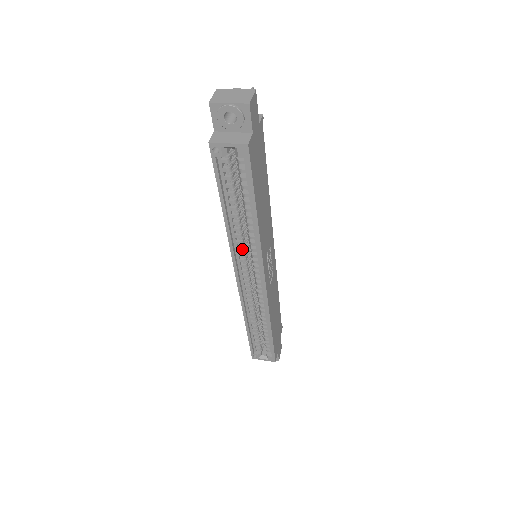
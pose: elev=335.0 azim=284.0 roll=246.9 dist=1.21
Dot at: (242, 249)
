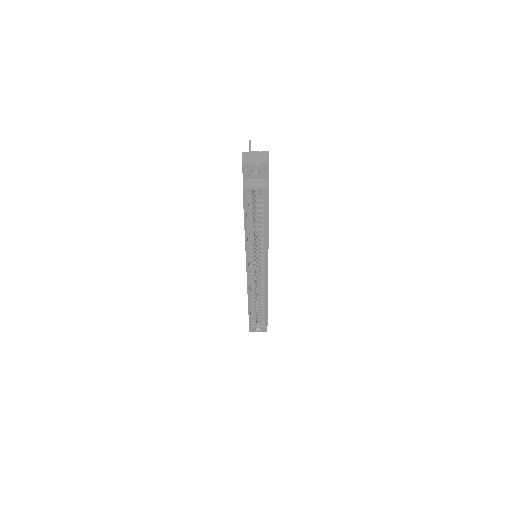
Dot at: (253, 253)
